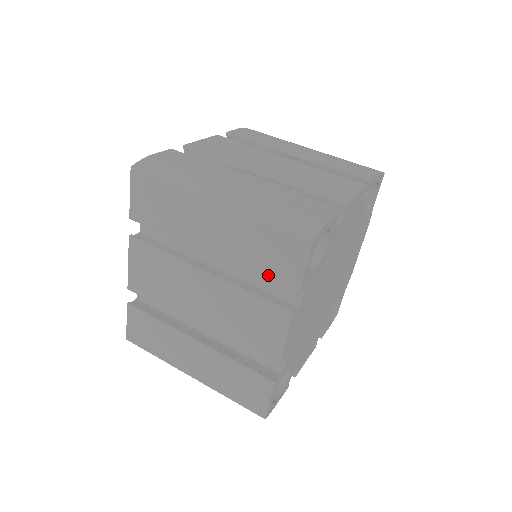
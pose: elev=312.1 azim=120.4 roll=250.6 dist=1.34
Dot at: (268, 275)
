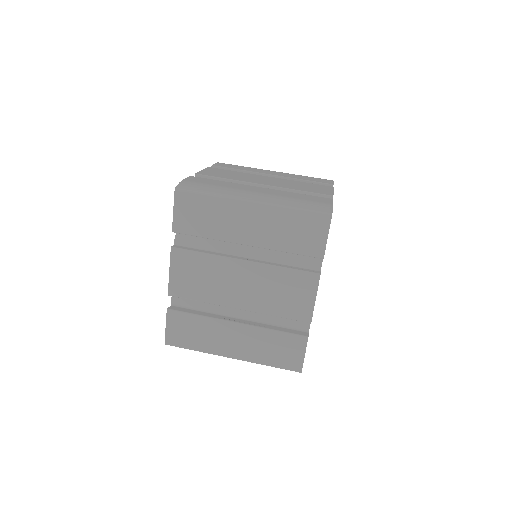
Dot at: (299, 249)
